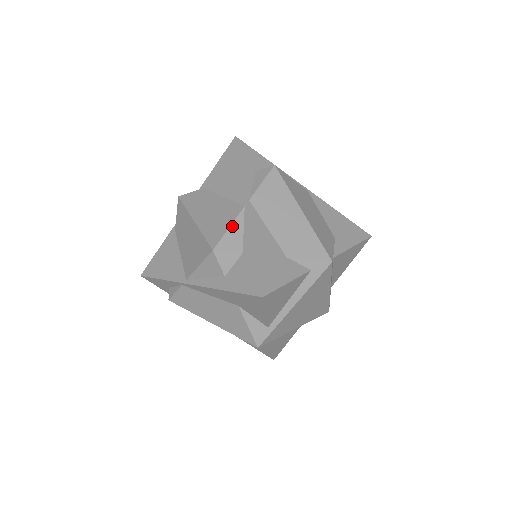
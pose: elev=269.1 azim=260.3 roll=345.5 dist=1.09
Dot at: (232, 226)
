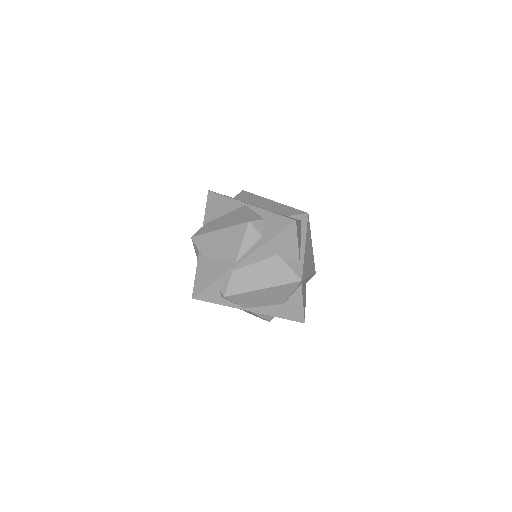
Dot at: (248, 212)
